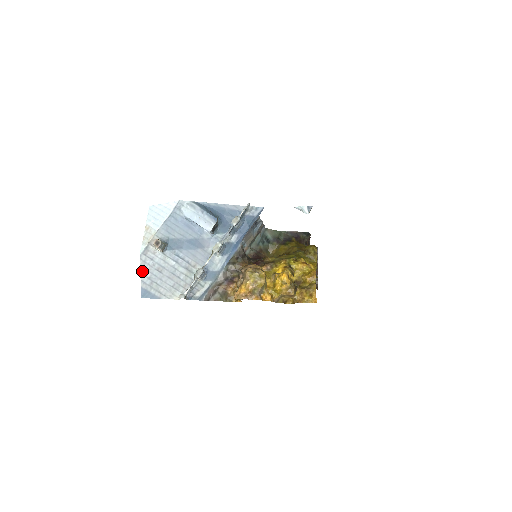
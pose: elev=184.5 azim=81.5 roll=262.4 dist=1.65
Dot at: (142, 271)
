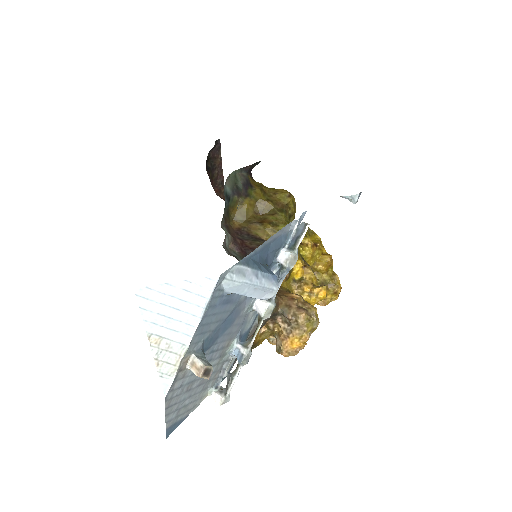
Dot at: (168, 412)
